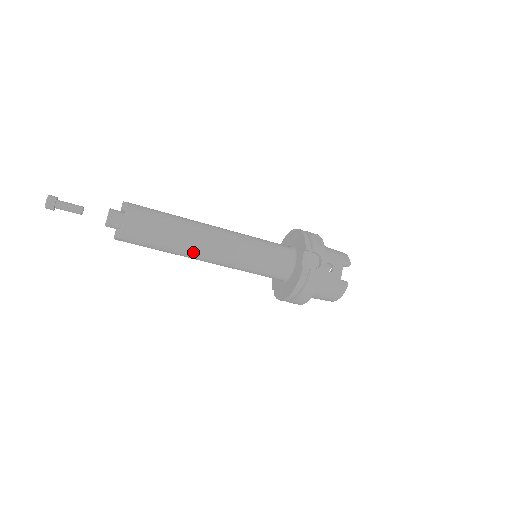
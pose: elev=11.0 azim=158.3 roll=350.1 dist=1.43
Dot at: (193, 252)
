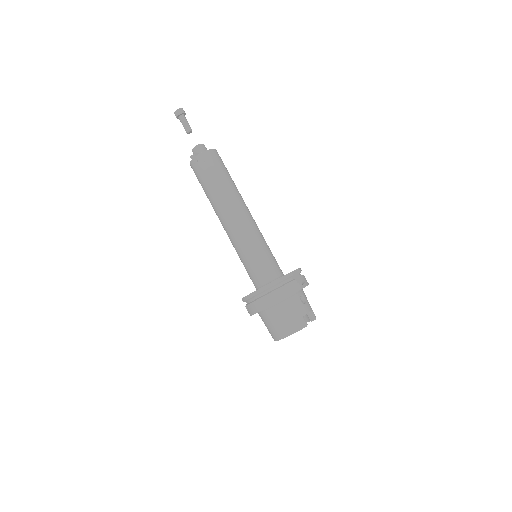
Dot at: (228, 204)
